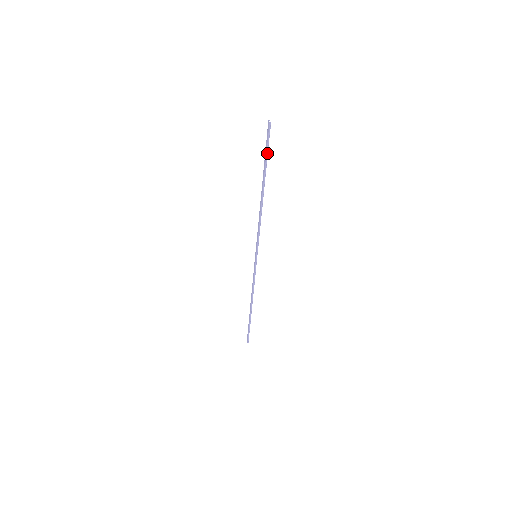
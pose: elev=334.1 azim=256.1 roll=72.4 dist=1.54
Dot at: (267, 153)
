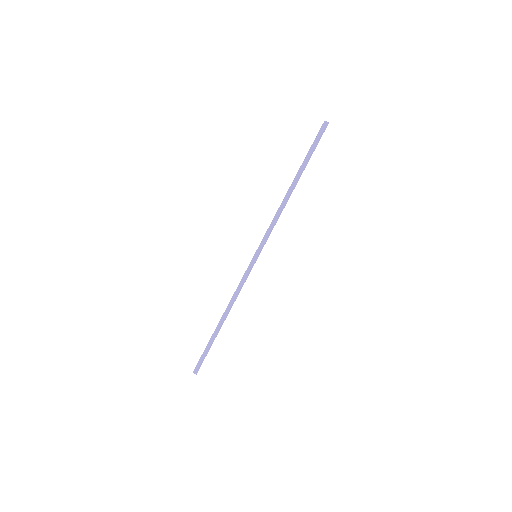
Dot at: (314, 149)
